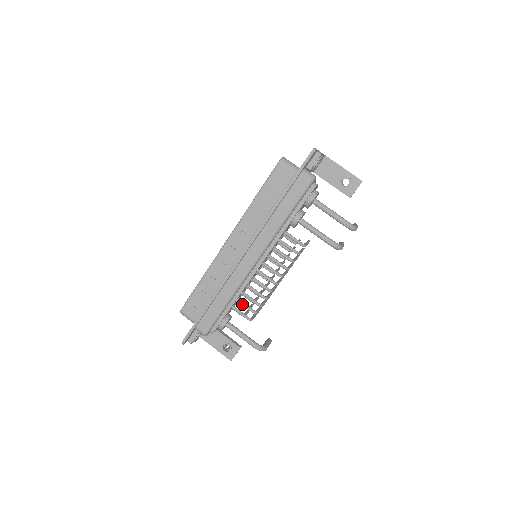
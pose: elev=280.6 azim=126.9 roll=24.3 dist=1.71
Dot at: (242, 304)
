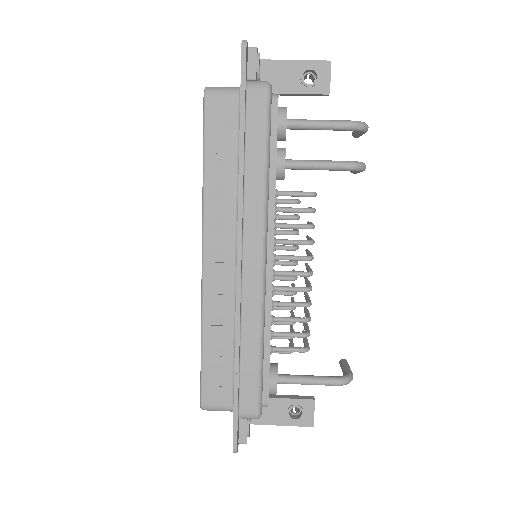
Dot at: (281, 336)
